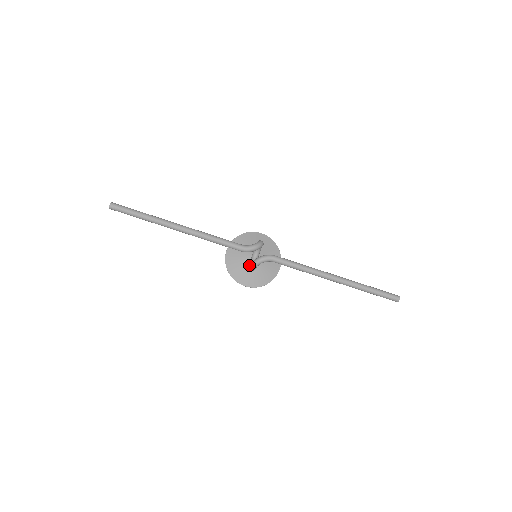
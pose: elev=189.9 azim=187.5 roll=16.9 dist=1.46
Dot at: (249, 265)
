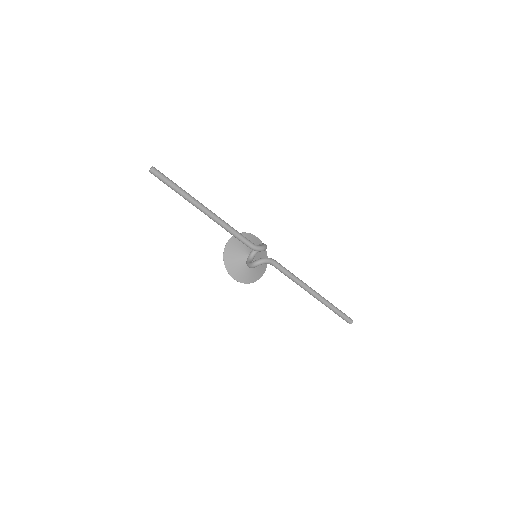
Dot at: (248, 262)
